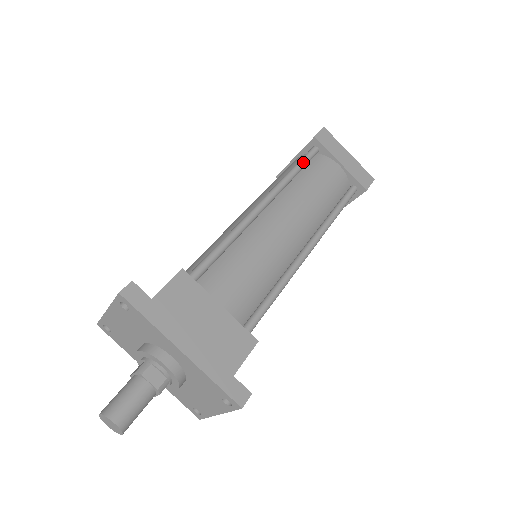
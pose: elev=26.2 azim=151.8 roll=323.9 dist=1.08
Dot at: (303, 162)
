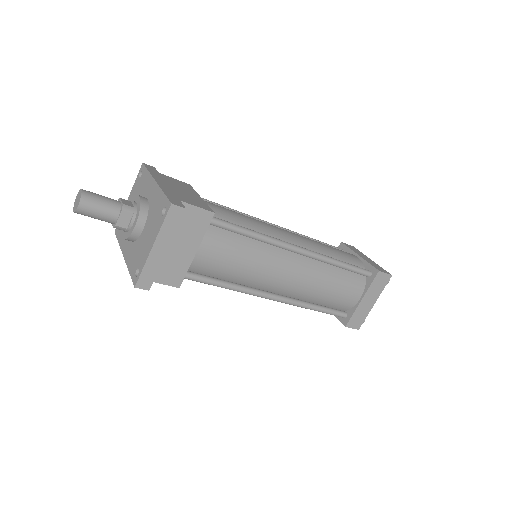
Dot at: (324, 243)
